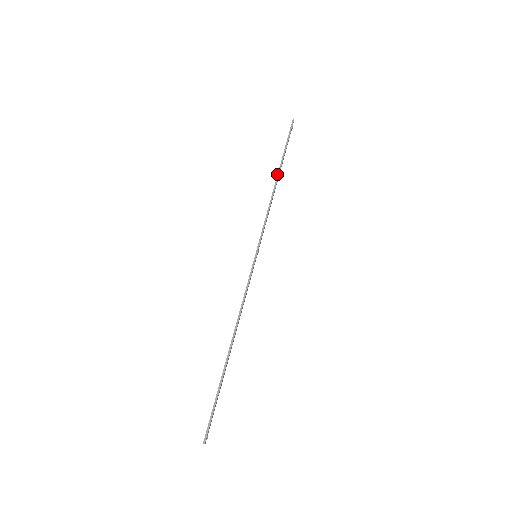
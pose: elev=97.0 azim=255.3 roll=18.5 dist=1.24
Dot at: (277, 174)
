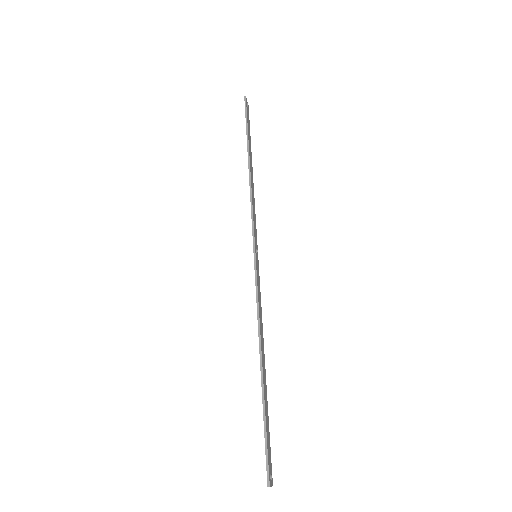
Dot at: occluded
